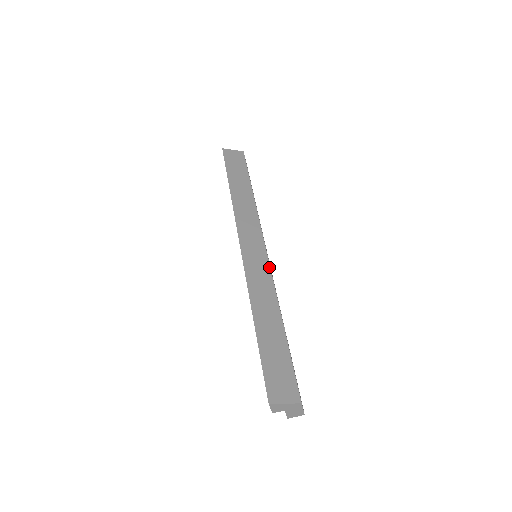
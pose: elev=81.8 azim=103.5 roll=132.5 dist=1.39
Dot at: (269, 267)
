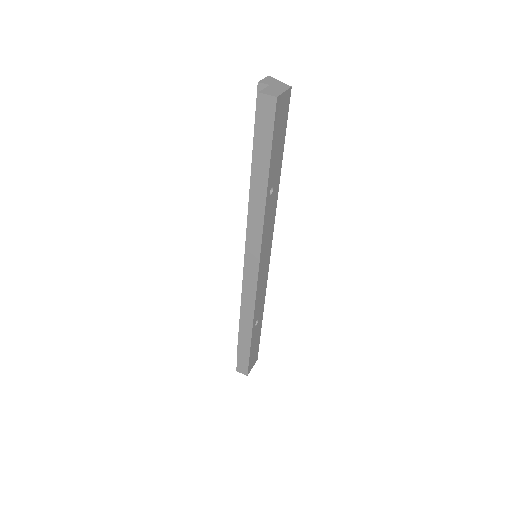
Dot at: (272, 234)
